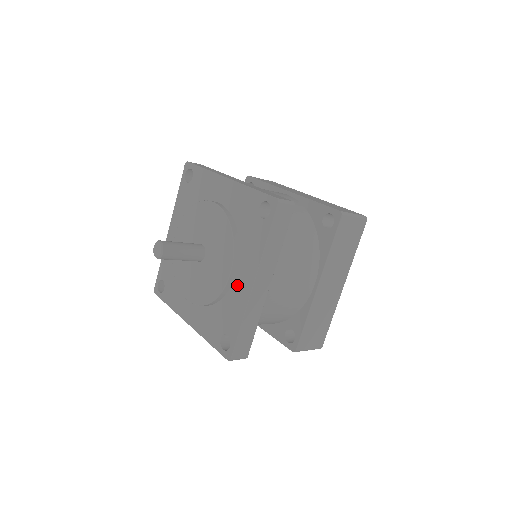
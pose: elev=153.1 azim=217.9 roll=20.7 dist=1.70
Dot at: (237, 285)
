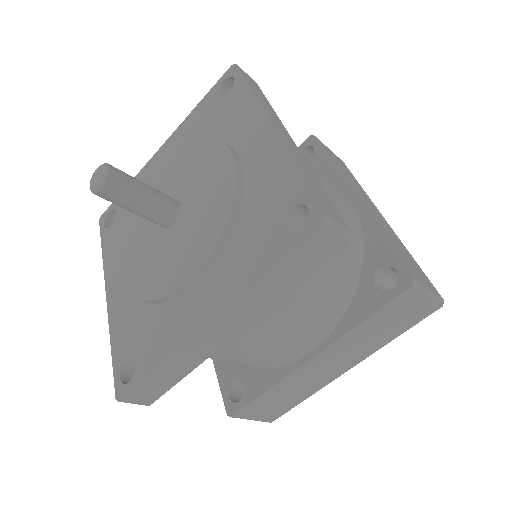
Dot at: (188, 303)
